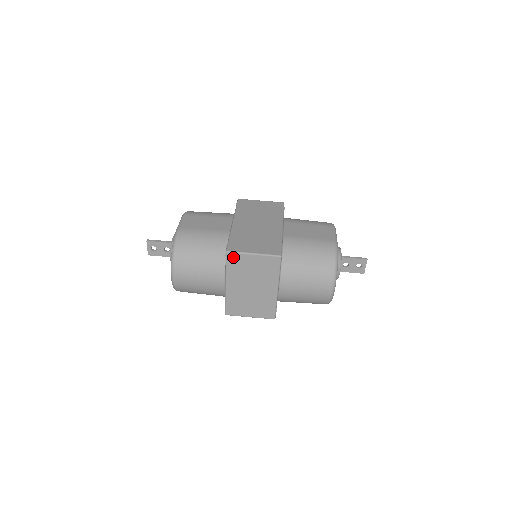
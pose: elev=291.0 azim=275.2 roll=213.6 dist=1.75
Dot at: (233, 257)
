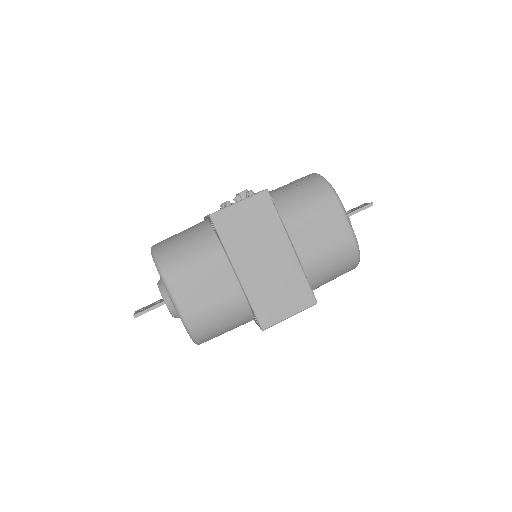
Dot at: occluded
